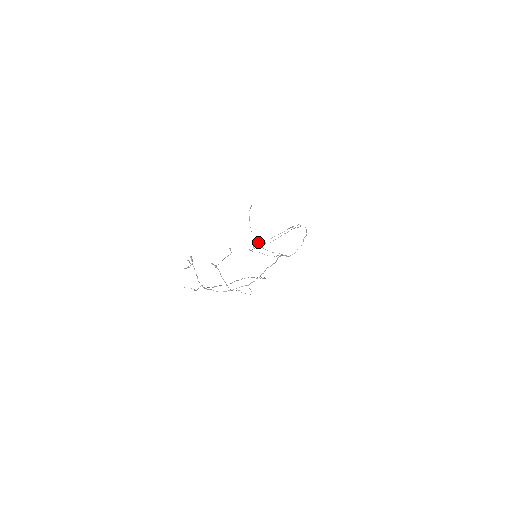
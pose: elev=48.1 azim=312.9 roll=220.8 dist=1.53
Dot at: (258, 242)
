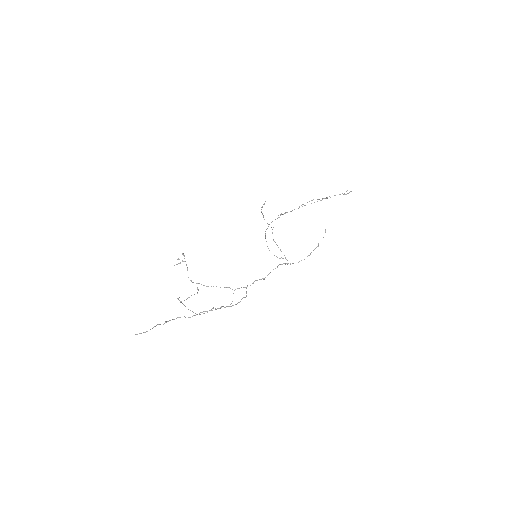
Dot at: occluded
